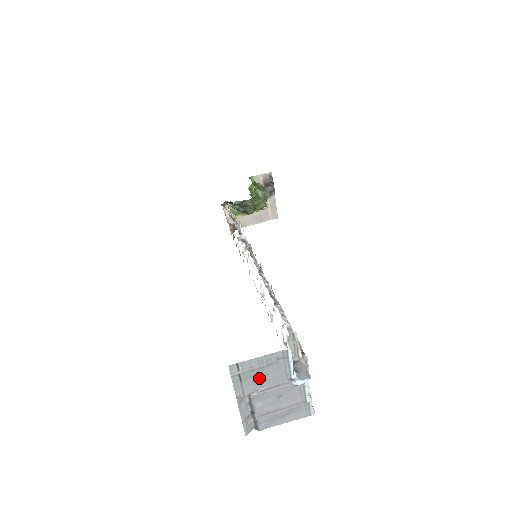
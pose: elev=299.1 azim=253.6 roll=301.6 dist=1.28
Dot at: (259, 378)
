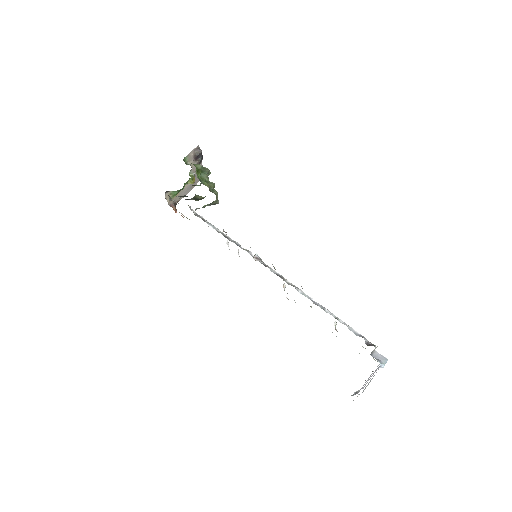
Dot at: occluded
